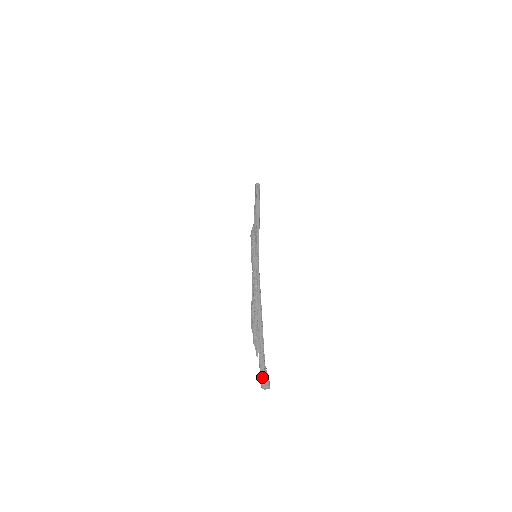
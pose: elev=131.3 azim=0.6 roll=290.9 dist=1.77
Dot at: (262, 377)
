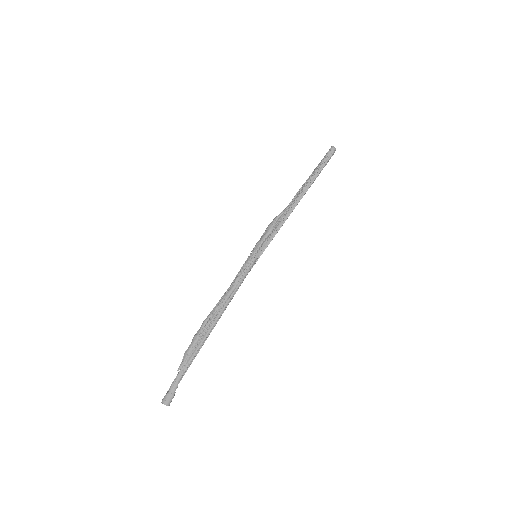
Dot at: (167, 394)
